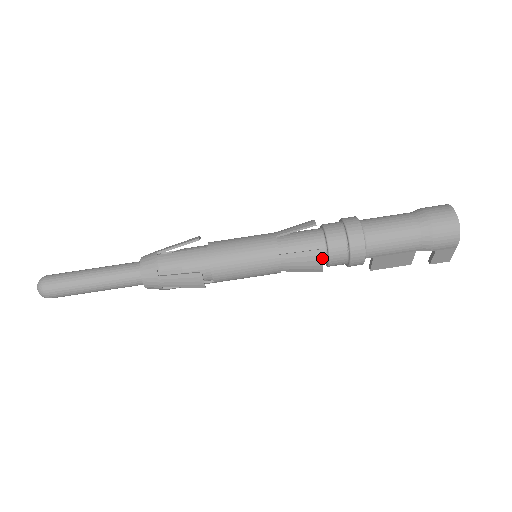
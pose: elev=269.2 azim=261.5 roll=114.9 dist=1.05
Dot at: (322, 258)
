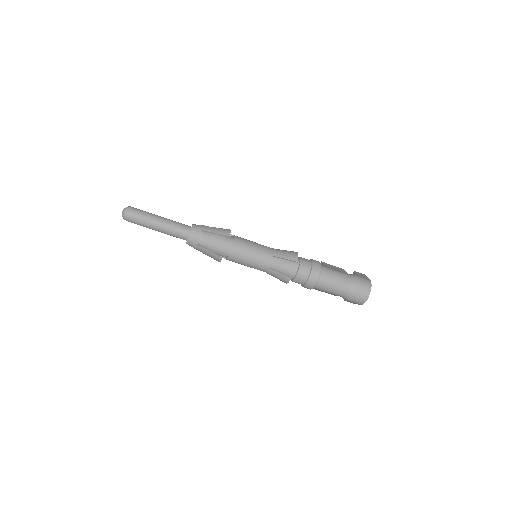
Dot at: occluded
